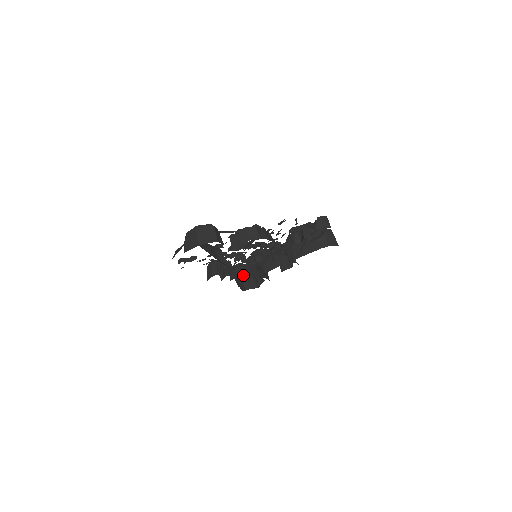
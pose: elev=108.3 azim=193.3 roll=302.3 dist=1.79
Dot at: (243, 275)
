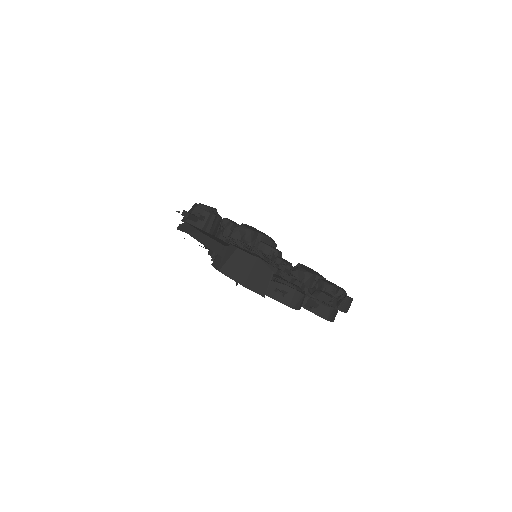
Dot at: occluded
